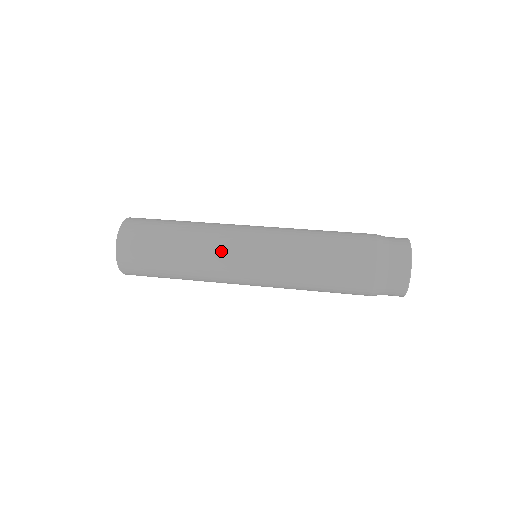
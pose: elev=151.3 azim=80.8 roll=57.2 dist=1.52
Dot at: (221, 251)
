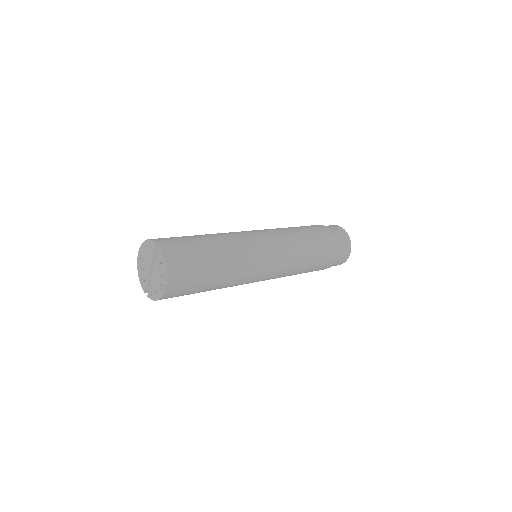
Dot at: (254, 266)
